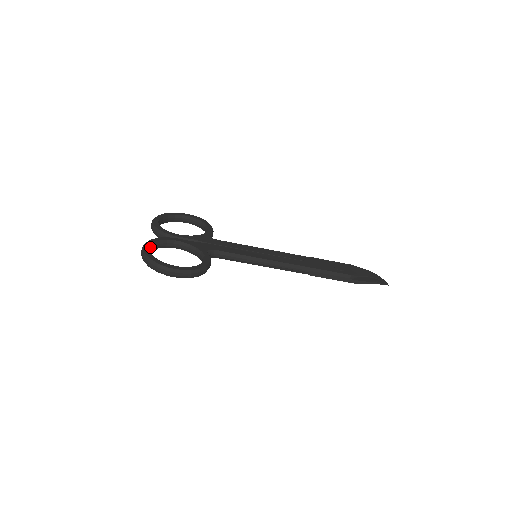
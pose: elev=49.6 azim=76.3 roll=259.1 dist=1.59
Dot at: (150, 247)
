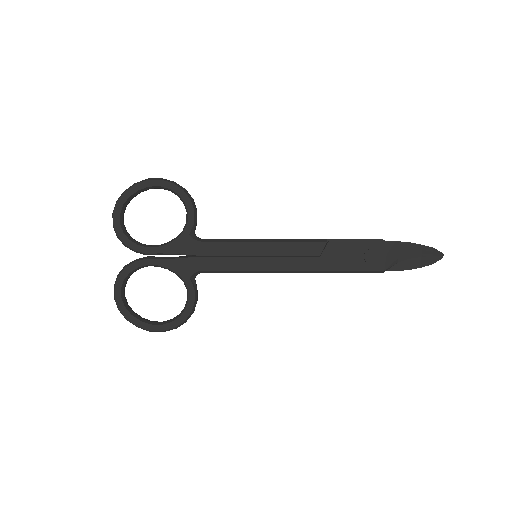
Dot at: (122, 290)
